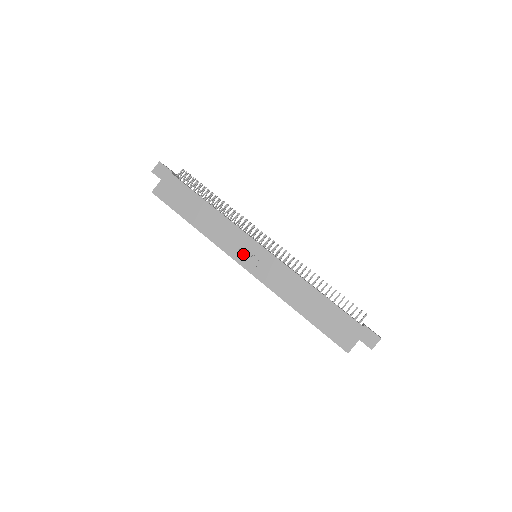
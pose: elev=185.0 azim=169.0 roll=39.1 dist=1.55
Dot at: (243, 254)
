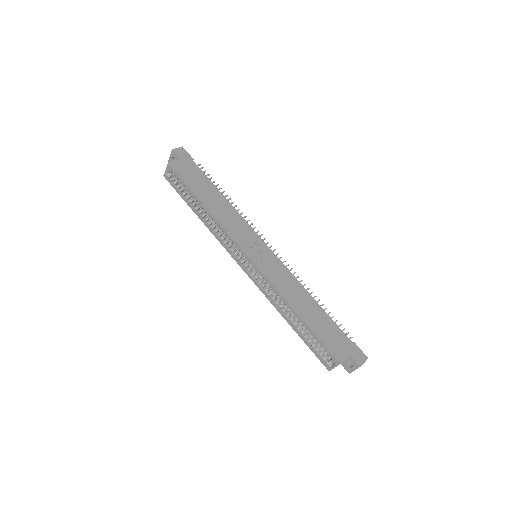
Dot at: (249, 246)
